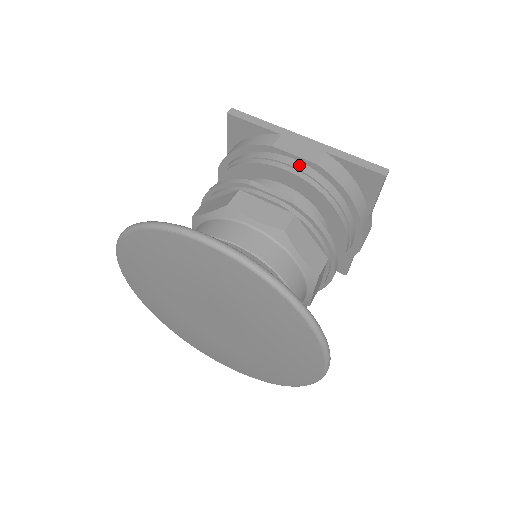
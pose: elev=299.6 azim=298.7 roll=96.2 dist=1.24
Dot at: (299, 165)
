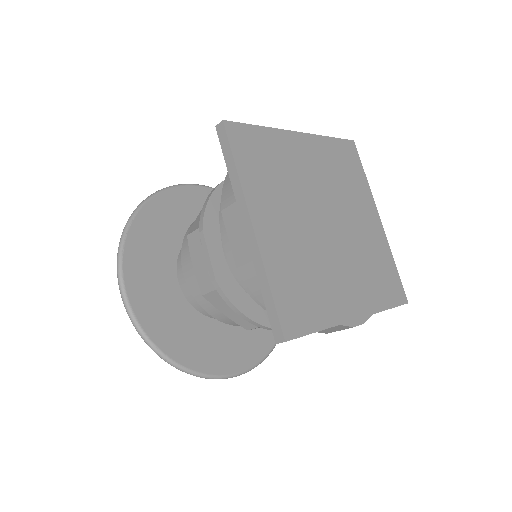
Dot at: occluded
